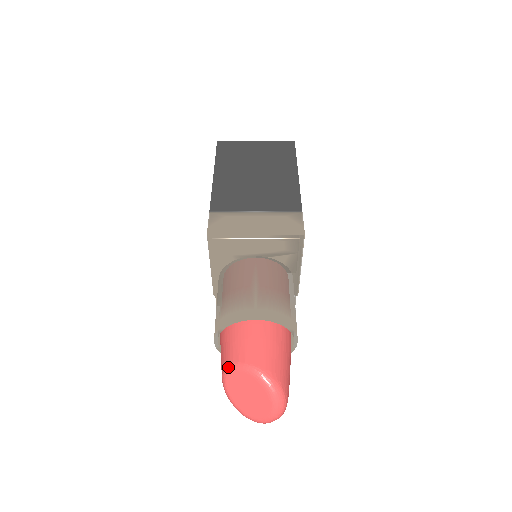
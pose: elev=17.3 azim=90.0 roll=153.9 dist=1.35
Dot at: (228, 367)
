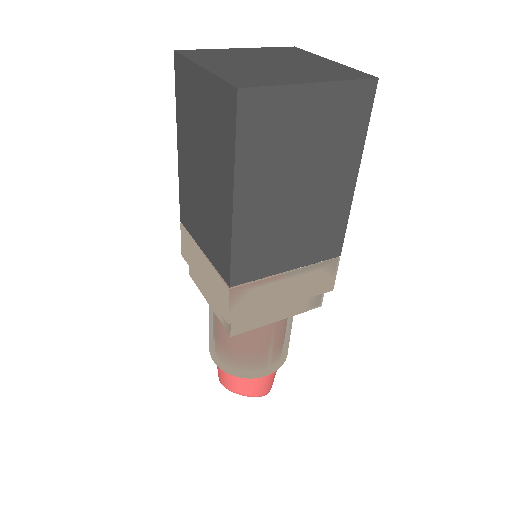
Dot at: occluded
